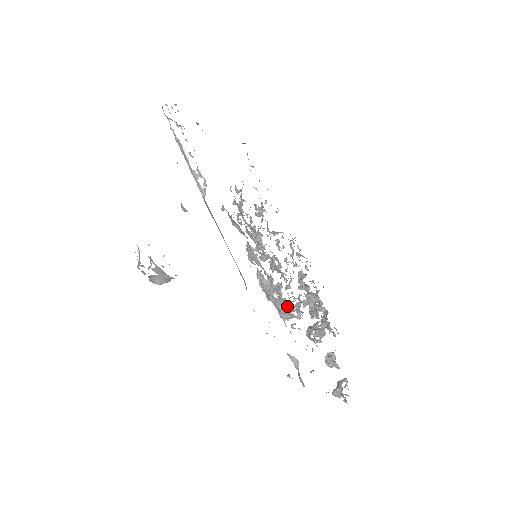
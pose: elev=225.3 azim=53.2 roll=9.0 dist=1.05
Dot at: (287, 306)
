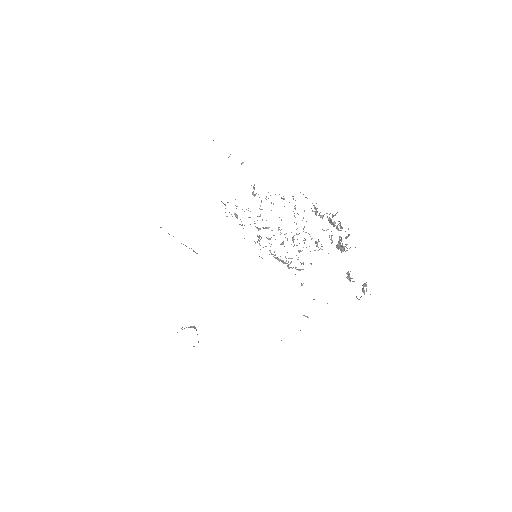
Dot at: occluded
